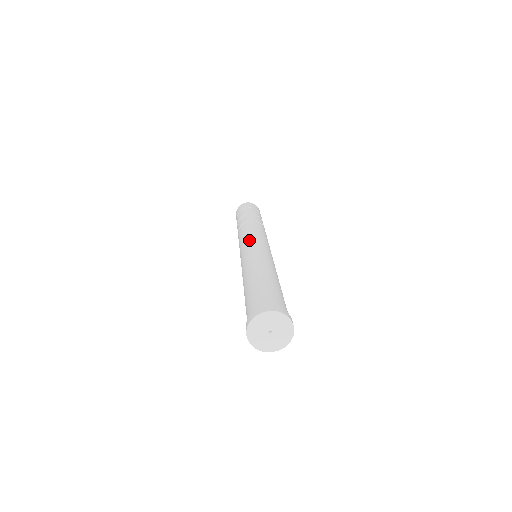
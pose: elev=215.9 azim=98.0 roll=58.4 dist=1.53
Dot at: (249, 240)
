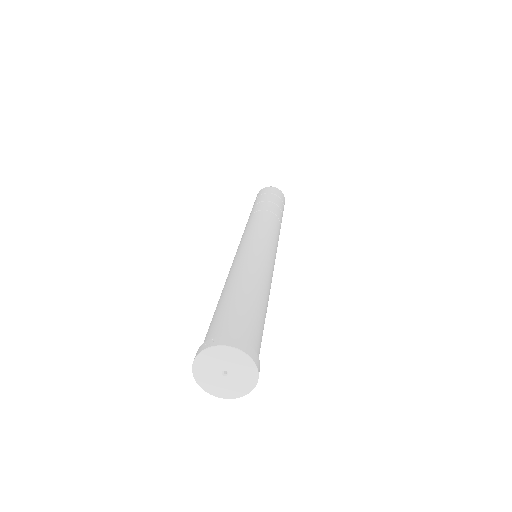
Dot at: (267, 237)
